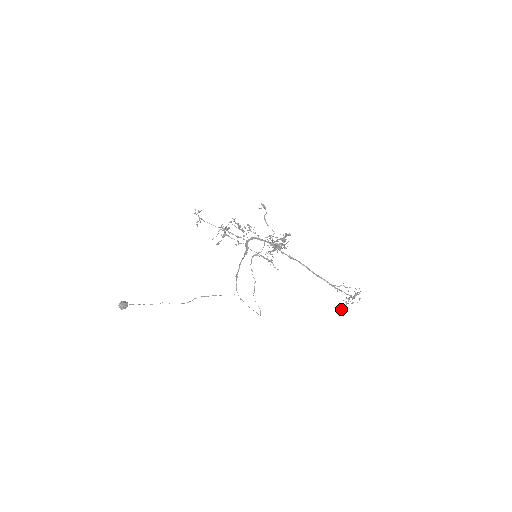
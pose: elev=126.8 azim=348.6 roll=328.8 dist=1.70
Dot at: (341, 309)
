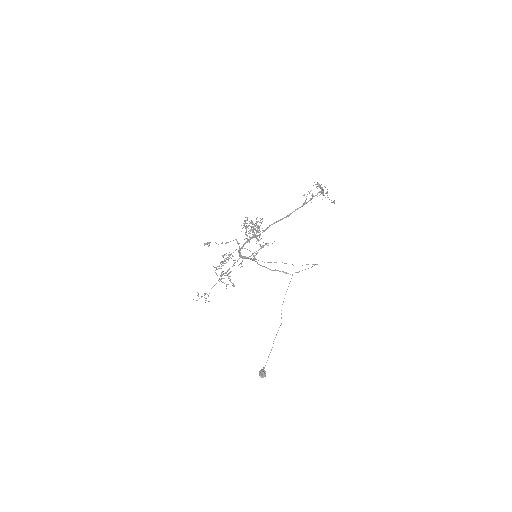
Dot at: occluded
